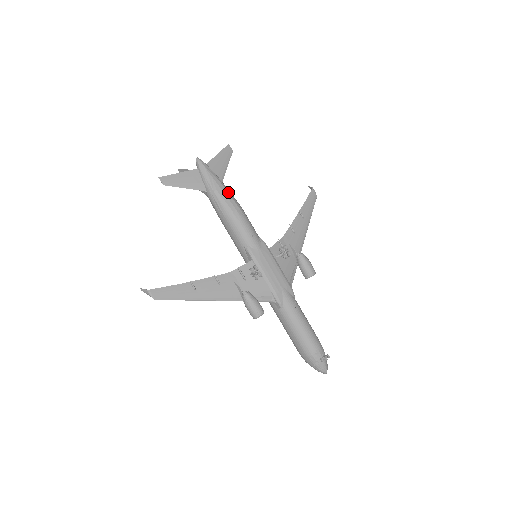
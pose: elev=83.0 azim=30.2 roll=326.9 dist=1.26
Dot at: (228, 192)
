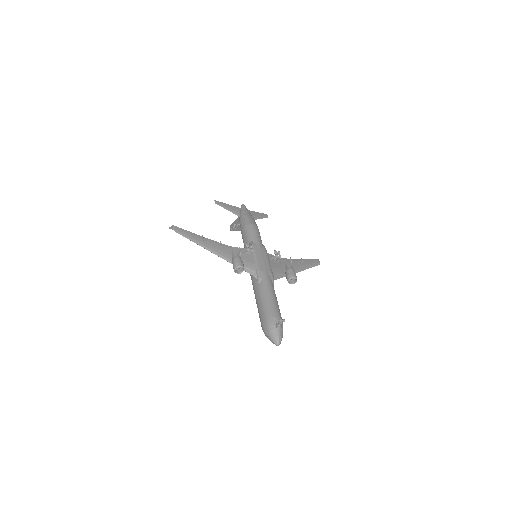
Dot at: (253, 219)
